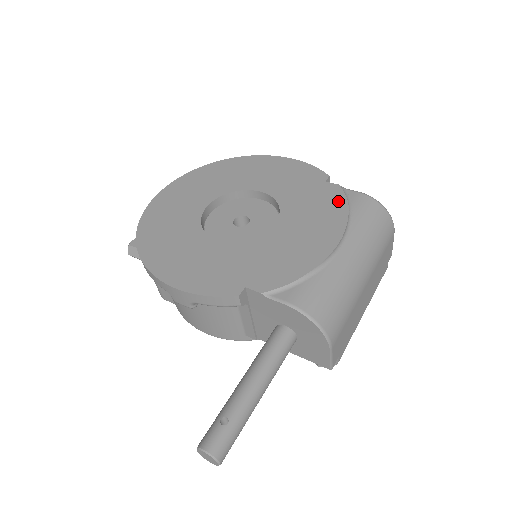
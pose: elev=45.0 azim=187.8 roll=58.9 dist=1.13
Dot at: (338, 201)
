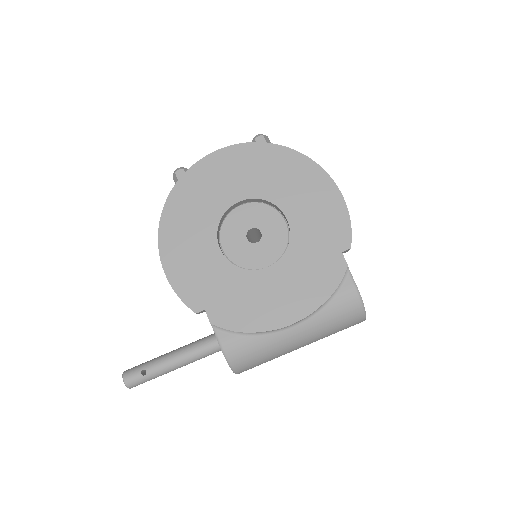
Dot at: (330, 283)
